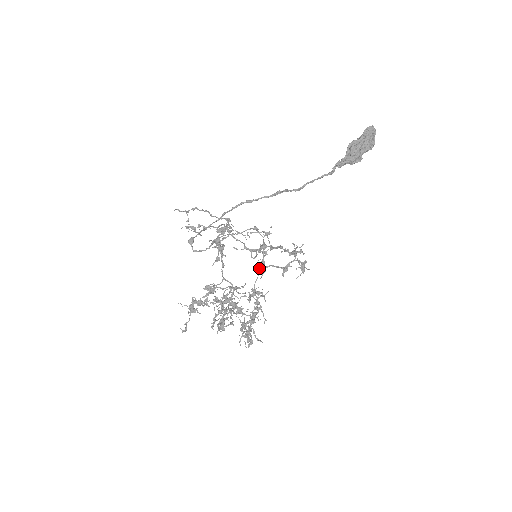
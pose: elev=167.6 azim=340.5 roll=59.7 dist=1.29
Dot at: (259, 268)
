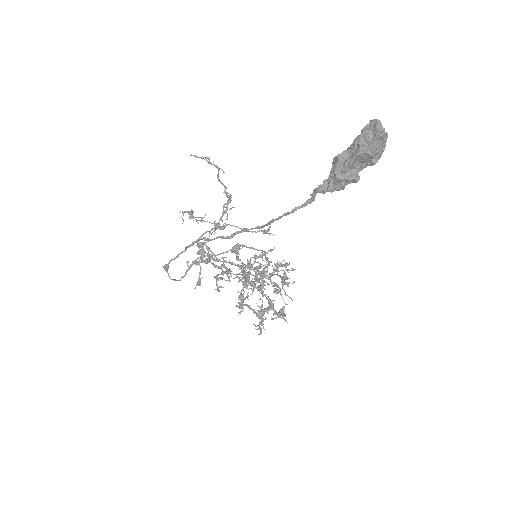
Dot at: (240, 299)
